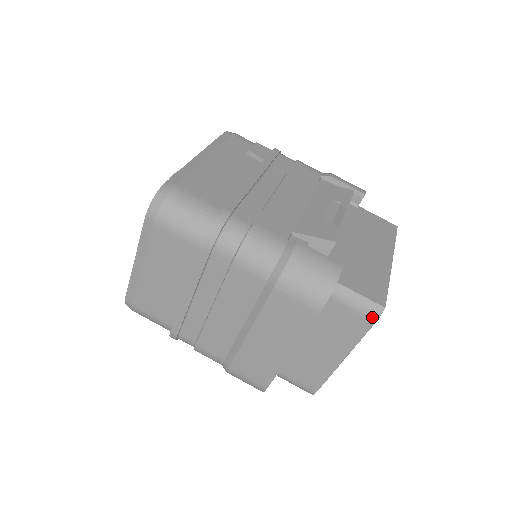
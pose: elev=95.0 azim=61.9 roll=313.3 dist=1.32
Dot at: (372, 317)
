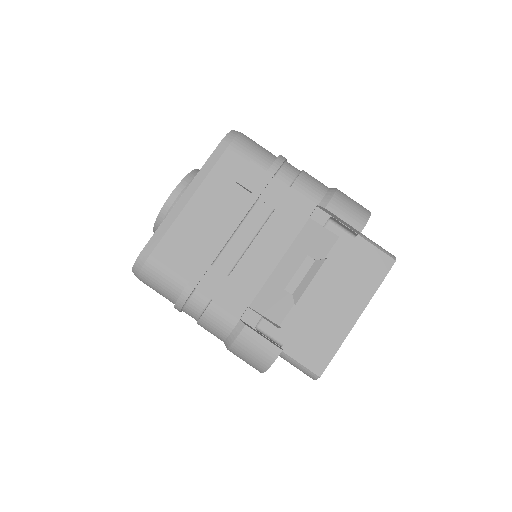
Dot at: (310, 377)
